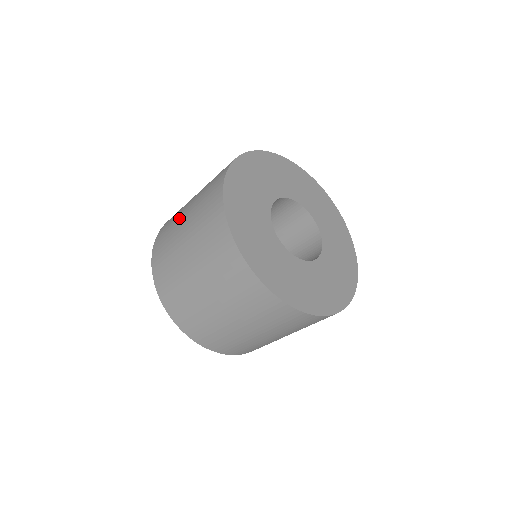
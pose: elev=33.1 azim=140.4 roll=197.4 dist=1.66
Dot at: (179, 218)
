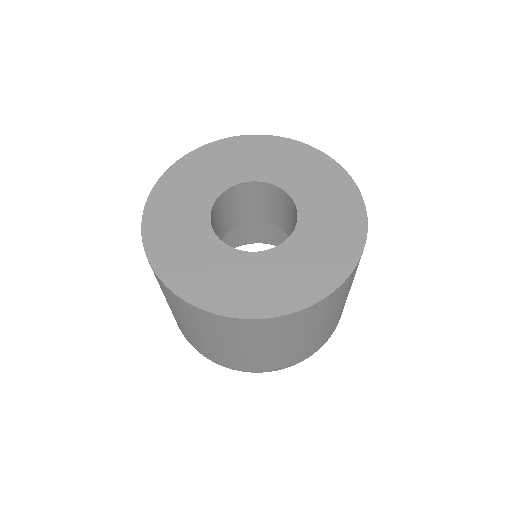
Dot at: occluded
